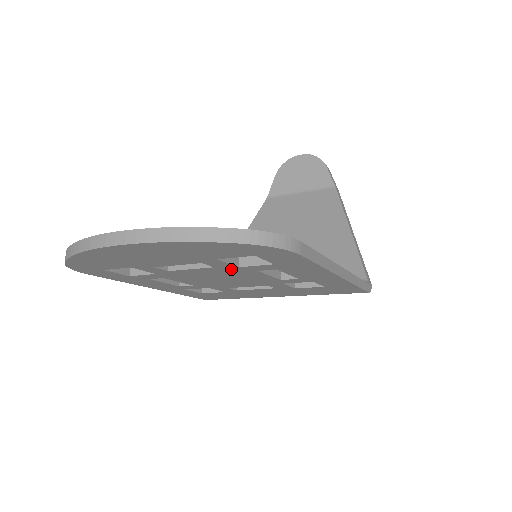
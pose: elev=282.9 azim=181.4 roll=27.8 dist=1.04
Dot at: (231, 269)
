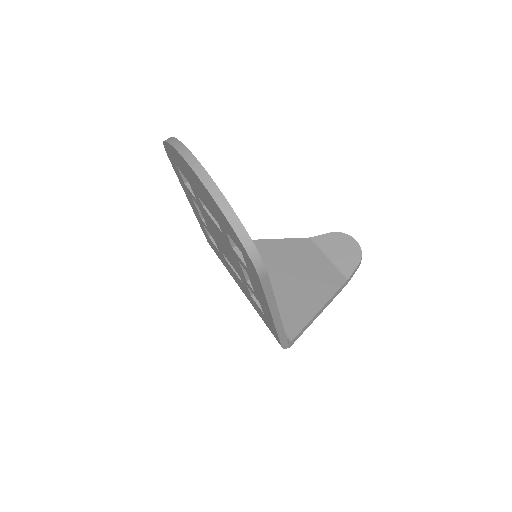
Dot at: (229, 244)
